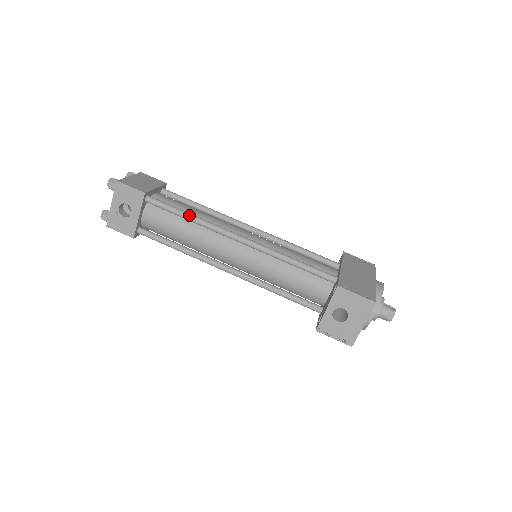
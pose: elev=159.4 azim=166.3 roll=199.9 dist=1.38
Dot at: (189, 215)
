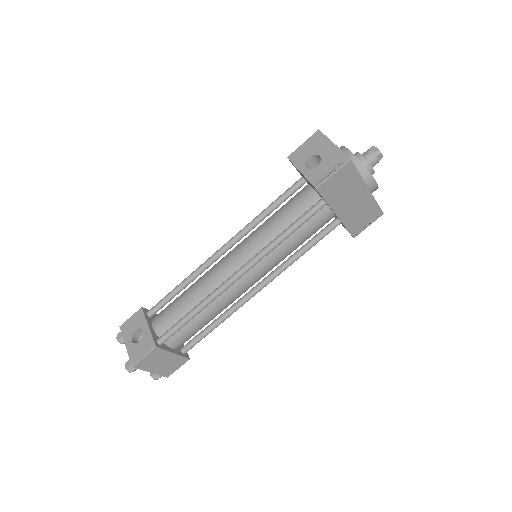
Dot at: (181, 283)
